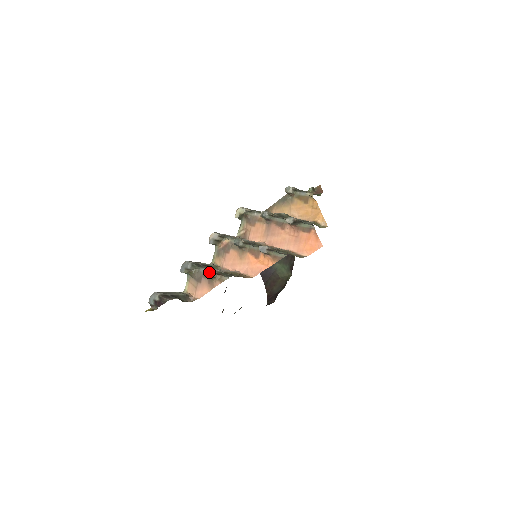
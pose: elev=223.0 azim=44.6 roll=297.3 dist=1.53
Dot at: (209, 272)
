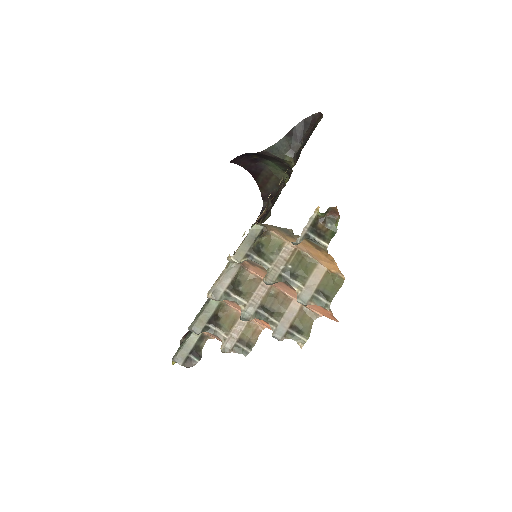
Dot at: occluded
